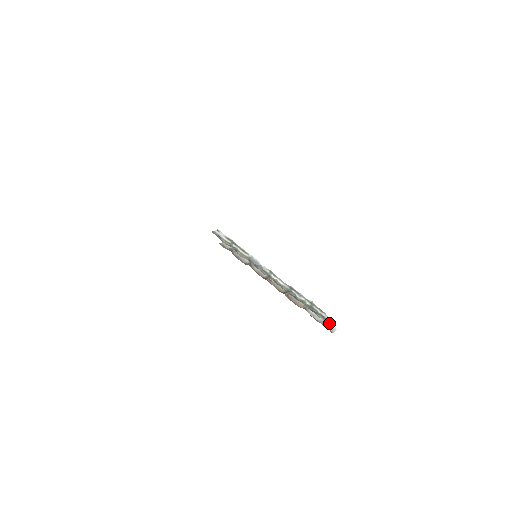
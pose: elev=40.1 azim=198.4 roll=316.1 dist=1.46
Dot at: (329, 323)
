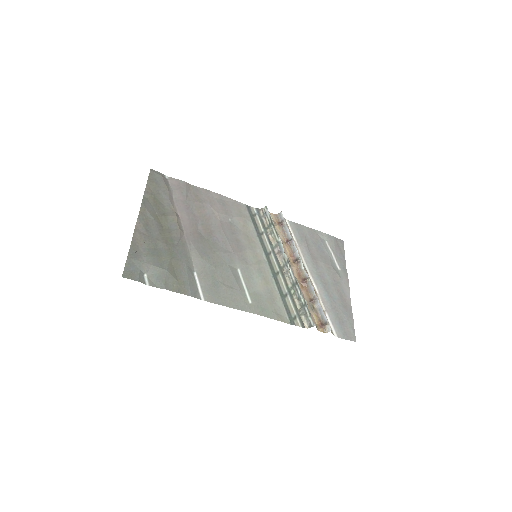
Dot at: (326, 322)
